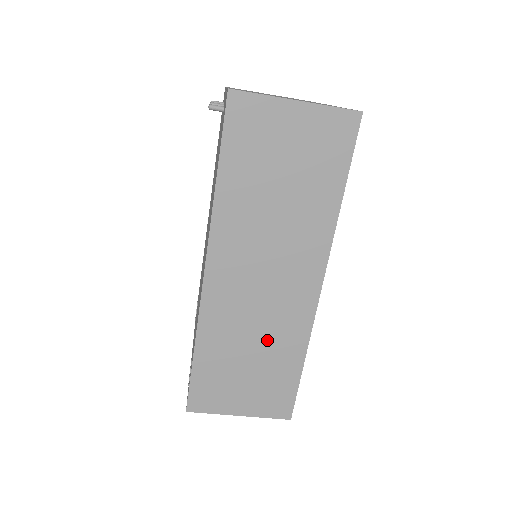
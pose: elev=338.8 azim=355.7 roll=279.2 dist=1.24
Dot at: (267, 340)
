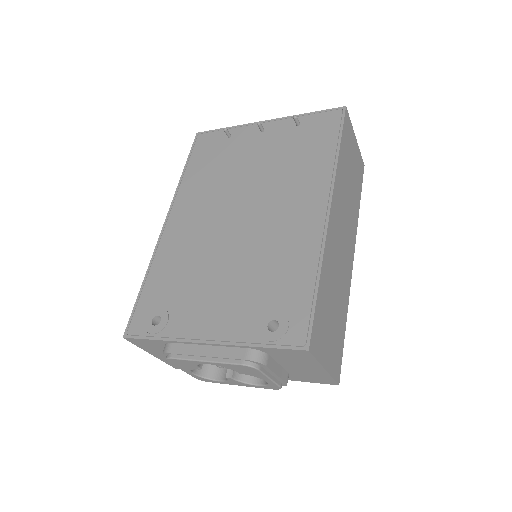
Dot at: (339, 292)
